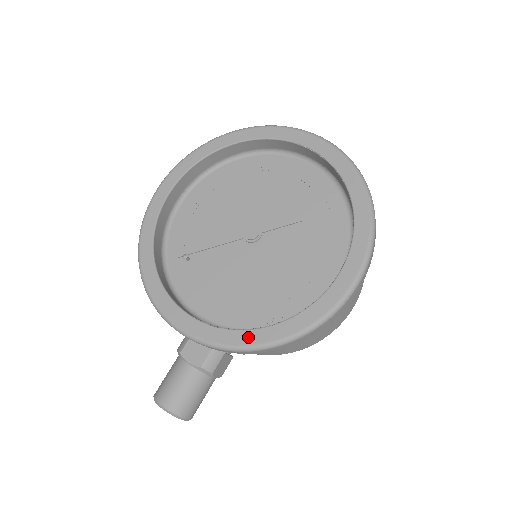
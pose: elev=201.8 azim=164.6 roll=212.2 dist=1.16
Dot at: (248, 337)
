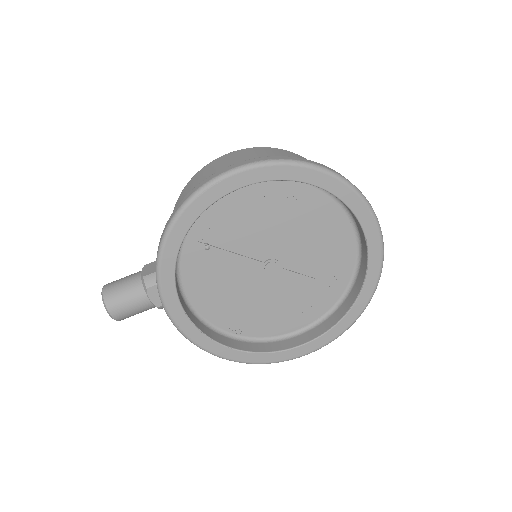
Dot at: (214, 347)
